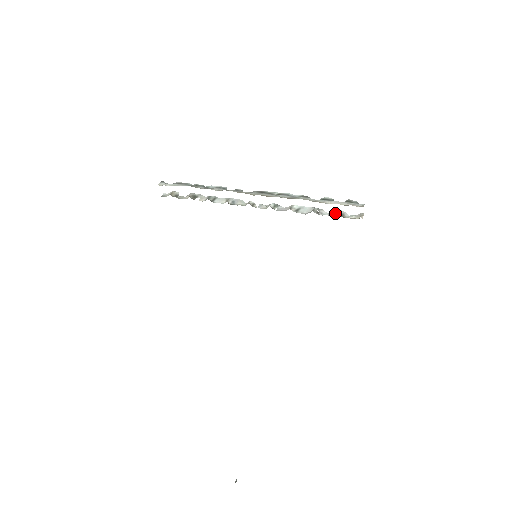
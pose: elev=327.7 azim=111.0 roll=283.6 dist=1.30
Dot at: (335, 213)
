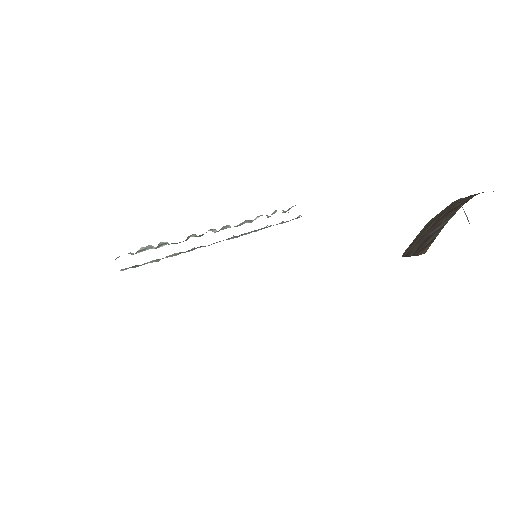
Dot at: (282, 221)
